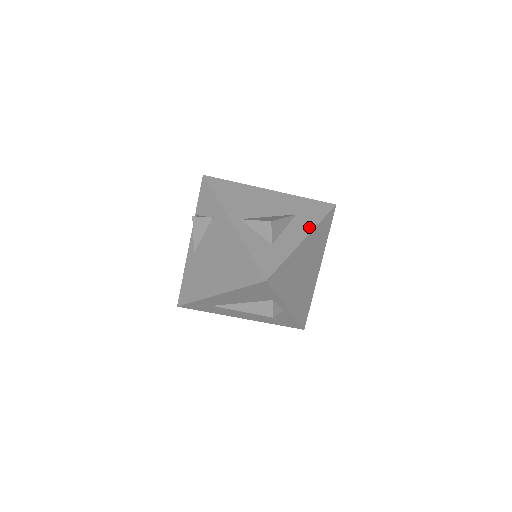
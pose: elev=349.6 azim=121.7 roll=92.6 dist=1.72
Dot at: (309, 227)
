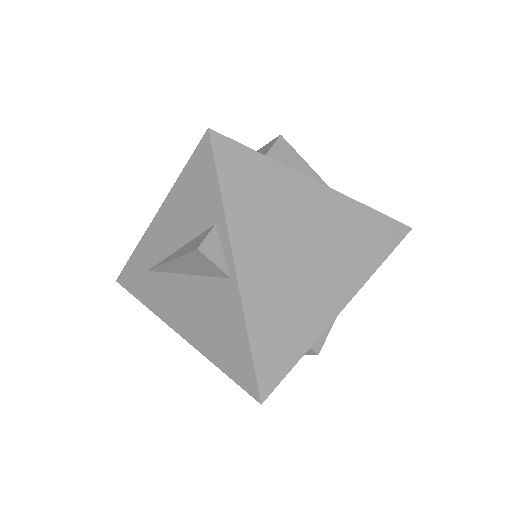
Dot at: occluded
